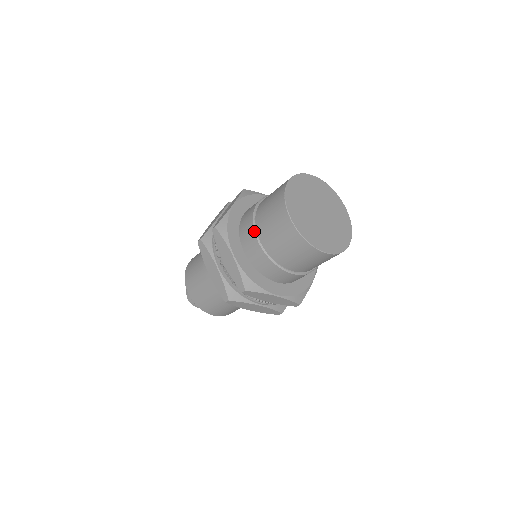
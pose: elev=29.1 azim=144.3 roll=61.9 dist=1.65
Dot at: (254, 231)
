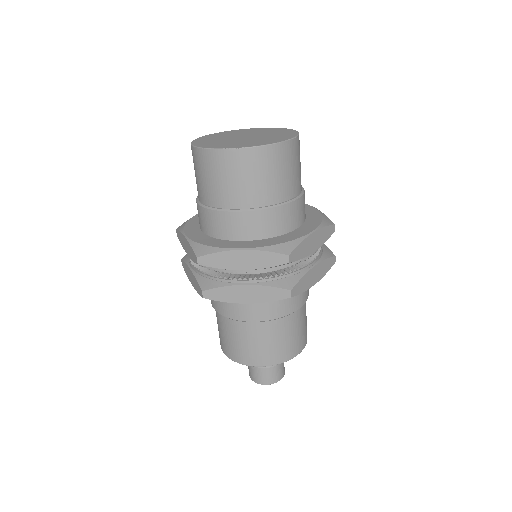
Dot at: (226, 212)
